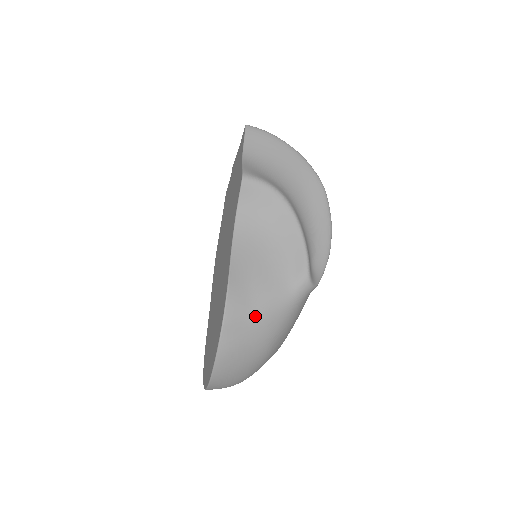
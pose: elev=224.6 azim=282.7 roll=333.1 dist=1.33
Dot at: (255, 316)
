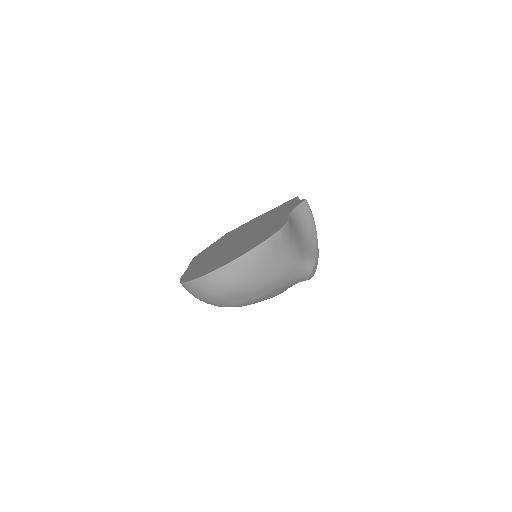
Dot at: (289, 248)
